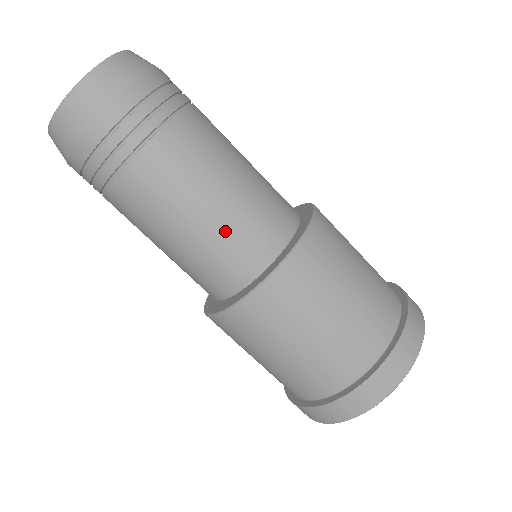
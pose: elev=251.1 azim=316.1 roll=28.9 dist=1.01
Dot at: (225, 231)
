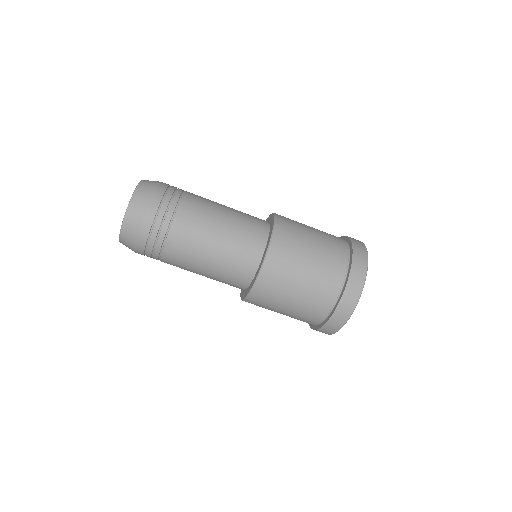
Dot at: (227, 259)
